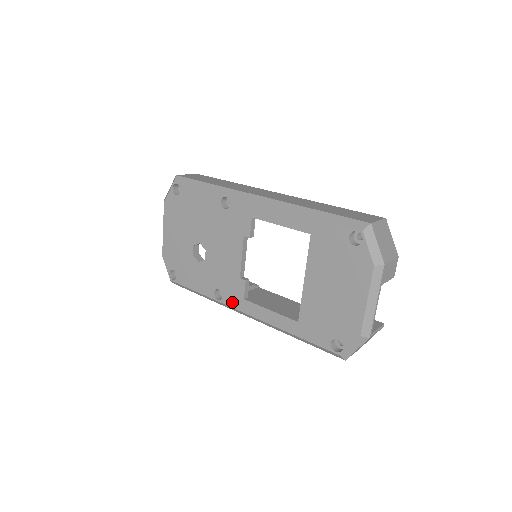
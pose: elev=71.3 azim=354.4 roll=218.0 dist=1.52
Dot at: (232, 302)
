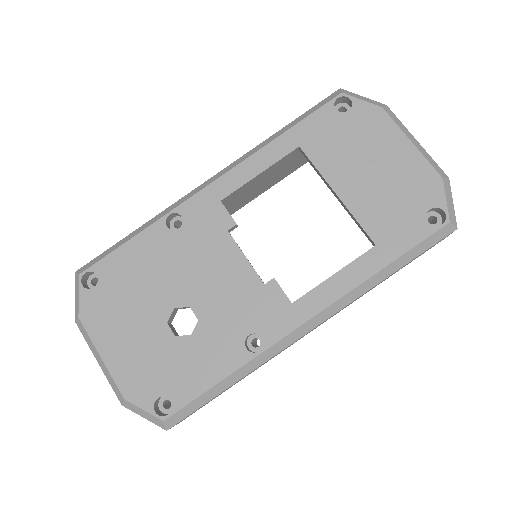
Dot at: (281, 328)
